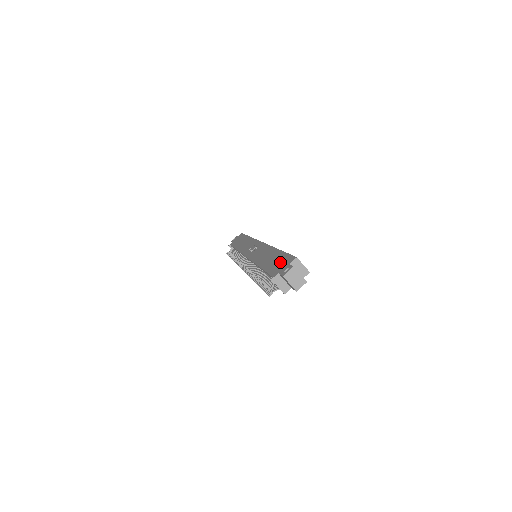
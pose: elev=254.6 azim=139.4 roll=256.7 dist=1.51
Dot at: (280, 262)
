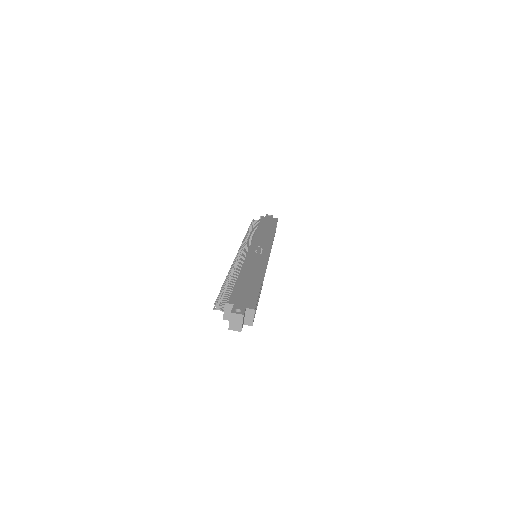
Dot at: (247, 296)
